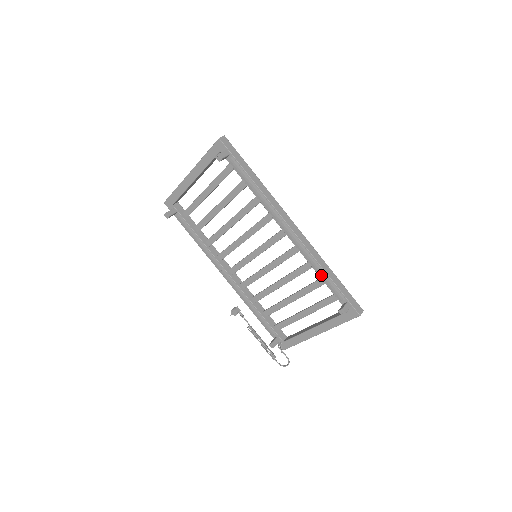
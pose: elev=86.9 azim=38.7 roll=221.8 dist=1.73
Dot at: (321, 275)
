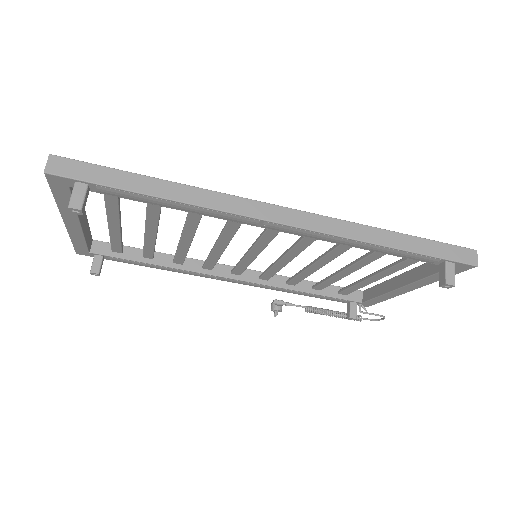
Dot at: (380, 251)
